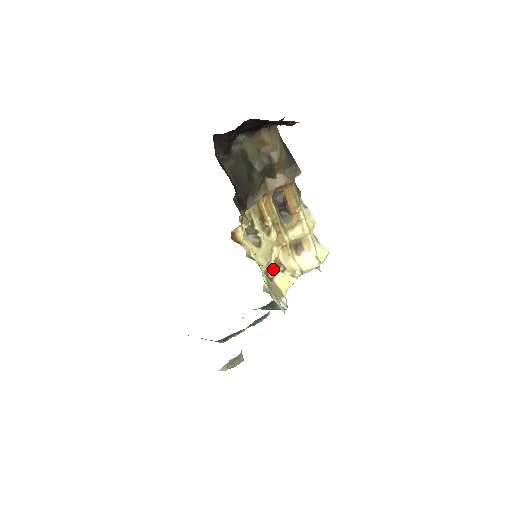
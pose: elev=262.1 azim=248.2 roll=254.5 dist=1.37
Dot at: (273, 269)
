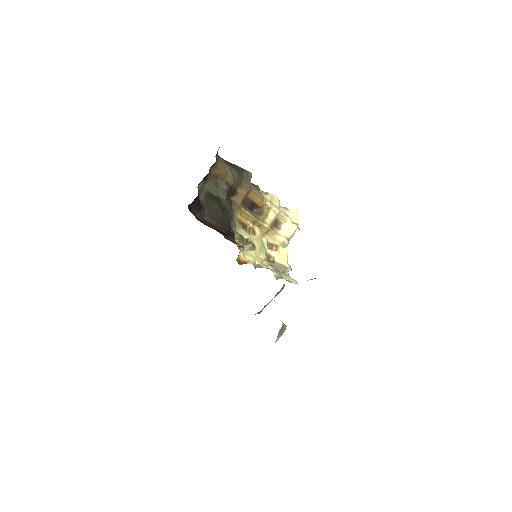
Dot at: (270, 254)
